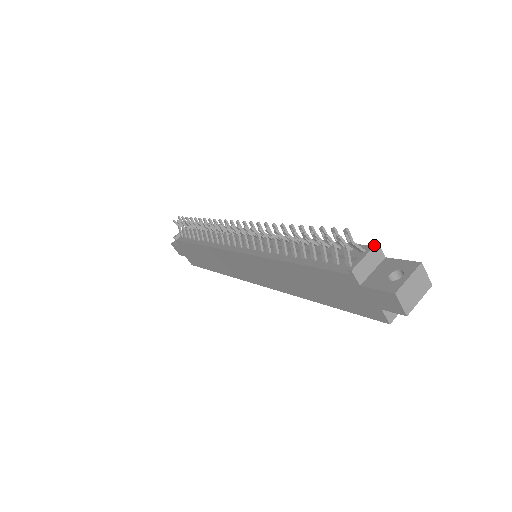
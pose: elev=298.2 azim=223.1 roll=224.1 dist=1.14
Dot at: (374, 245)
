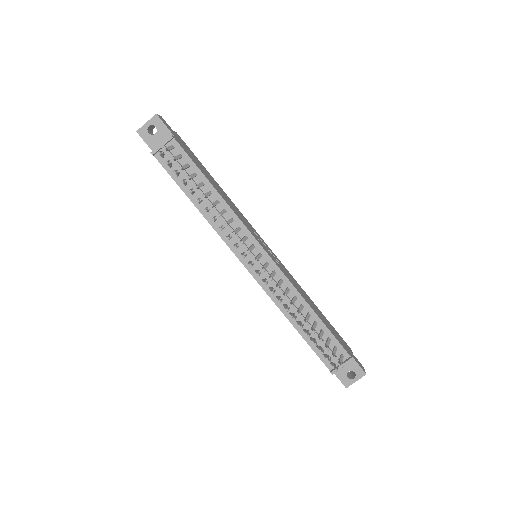
Dot at: occluded
